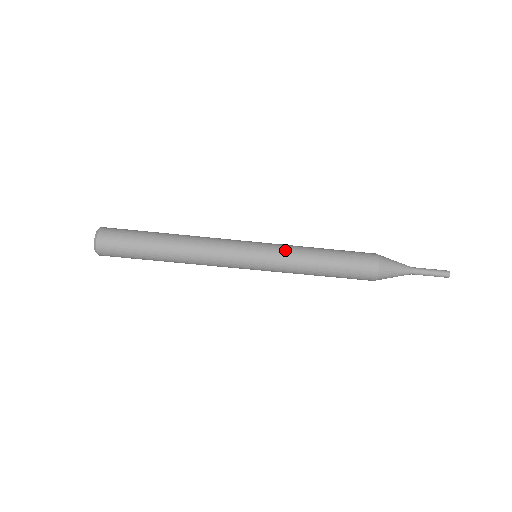
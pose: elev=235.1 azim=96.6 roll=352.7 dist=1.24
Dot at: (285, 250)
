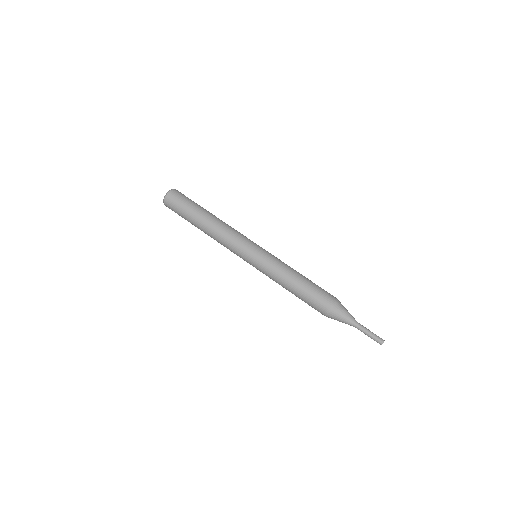
Dot at: (274, 262)
